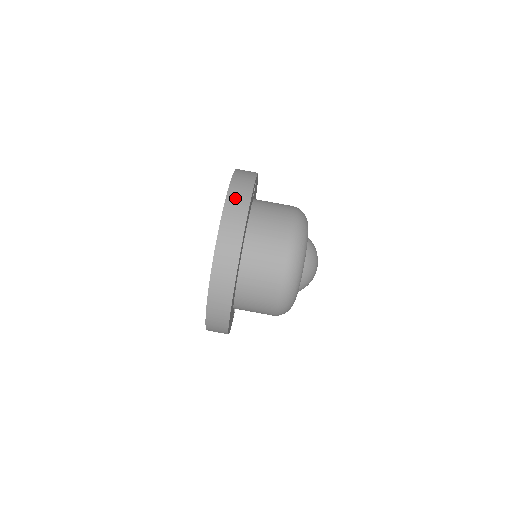
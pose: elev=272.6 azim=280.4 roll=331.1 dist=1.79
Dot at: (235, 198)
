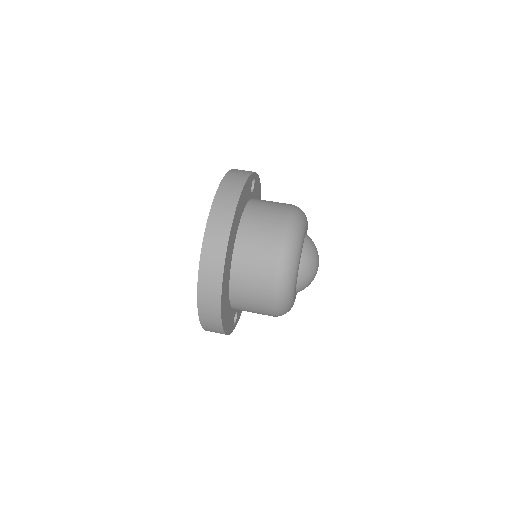
Dot at: (230, 182)
